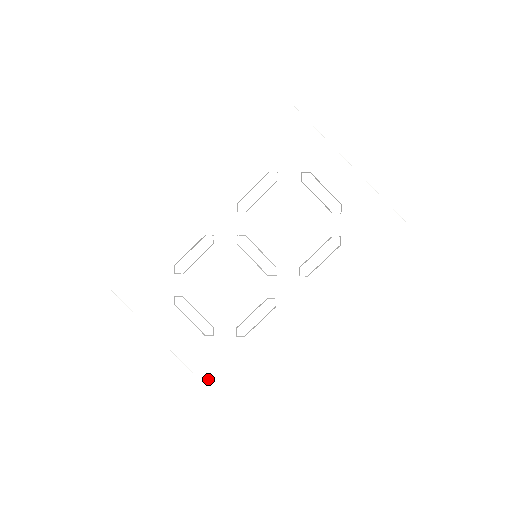
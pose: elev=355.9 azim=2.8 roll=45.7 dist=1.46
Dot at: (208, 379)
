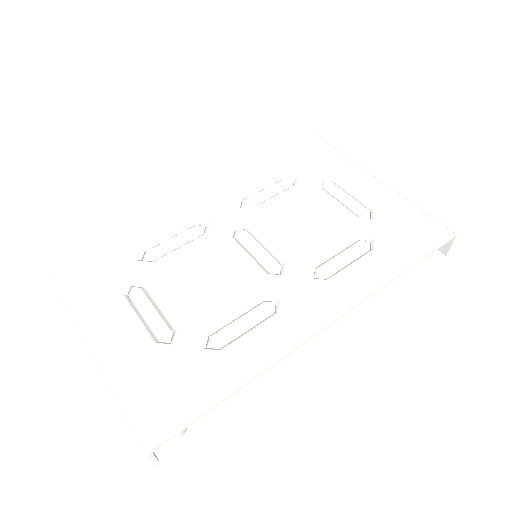
Dot at: (141, 409)
